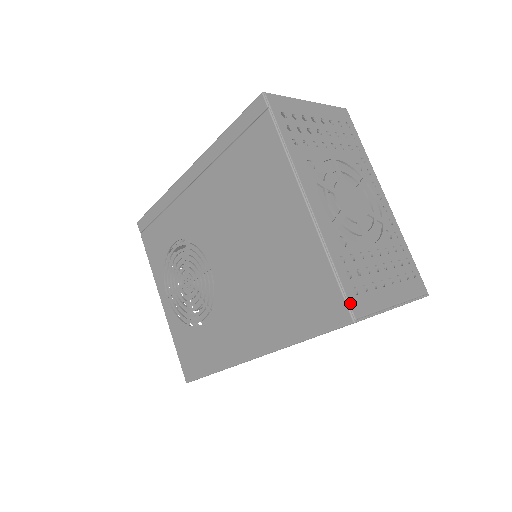
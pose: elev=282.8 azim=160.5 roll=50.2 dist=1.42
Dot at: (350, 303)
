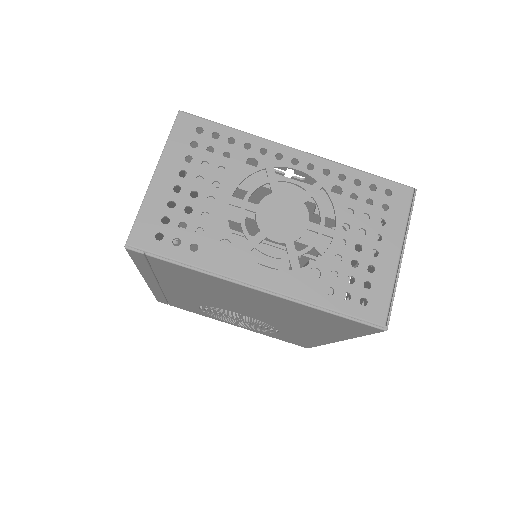
Dot at: (370, 320)
